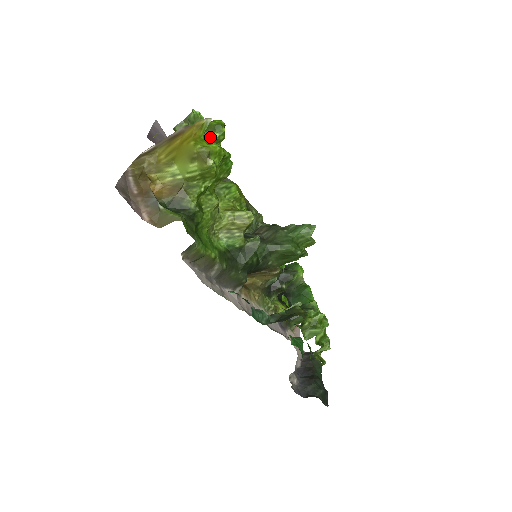
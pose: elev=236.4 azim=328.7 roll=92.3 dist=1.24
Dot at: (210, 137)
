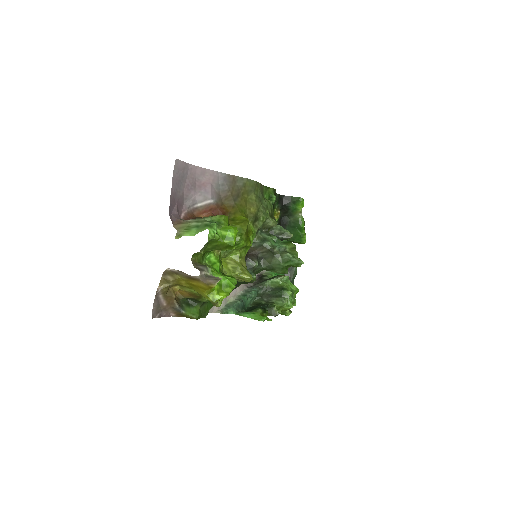
Dot at: (222, 250)
